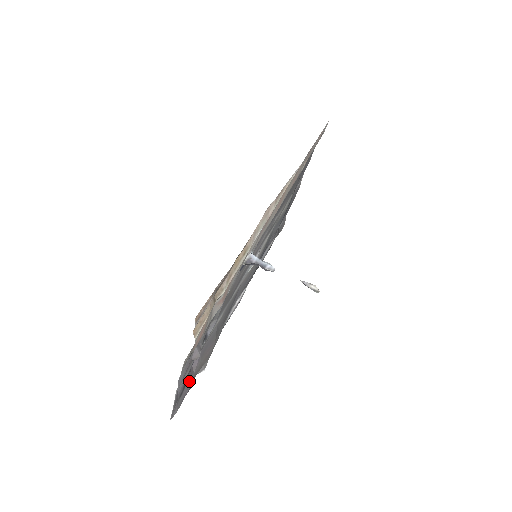
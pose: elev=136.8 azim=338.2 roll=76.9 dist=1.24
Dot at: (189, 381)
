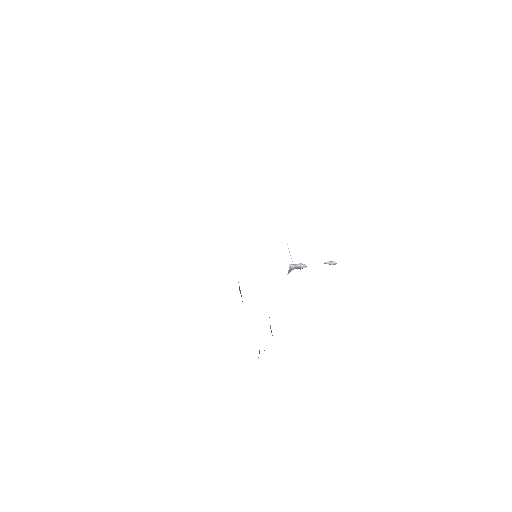
Dot at: occluded
